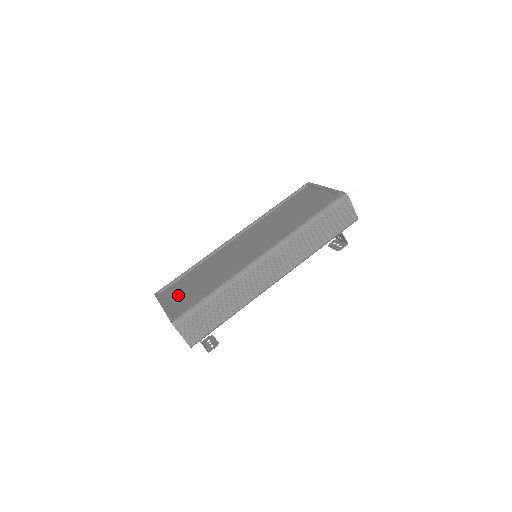
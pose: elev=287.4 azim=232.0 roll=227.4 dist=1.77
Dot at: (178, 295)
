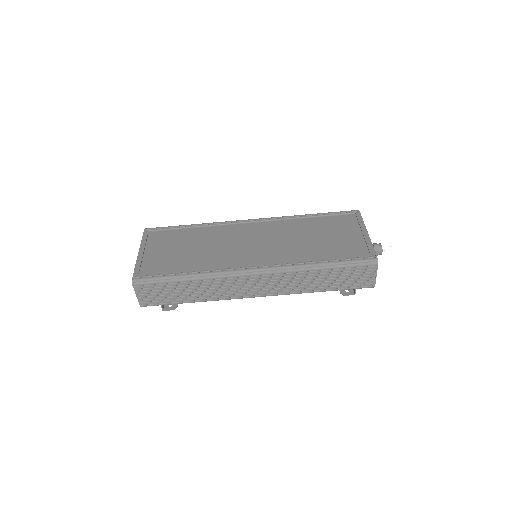
Dot at: (160, 249)
